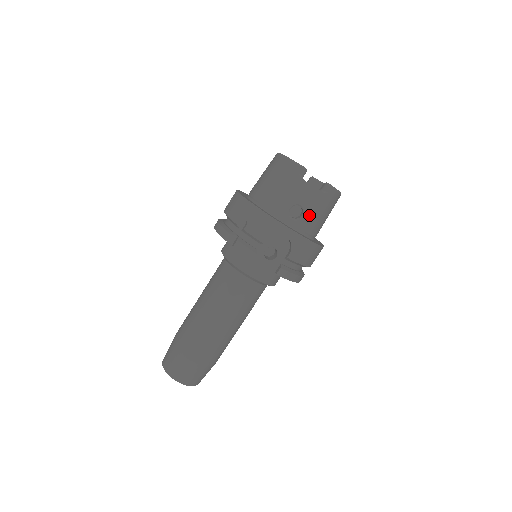
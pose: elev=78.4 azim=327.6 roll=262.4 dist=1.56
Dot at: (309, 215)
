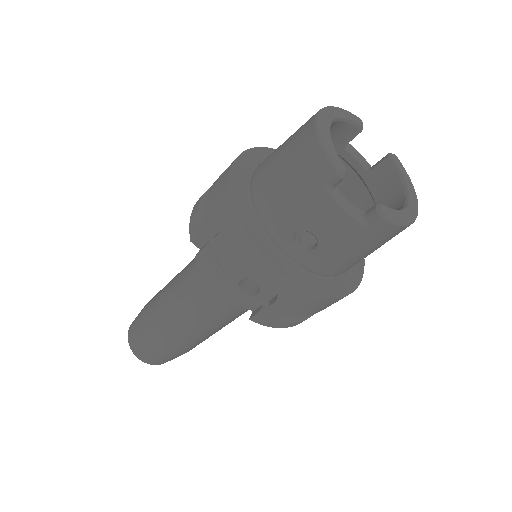
Dot at: (327, 252)
